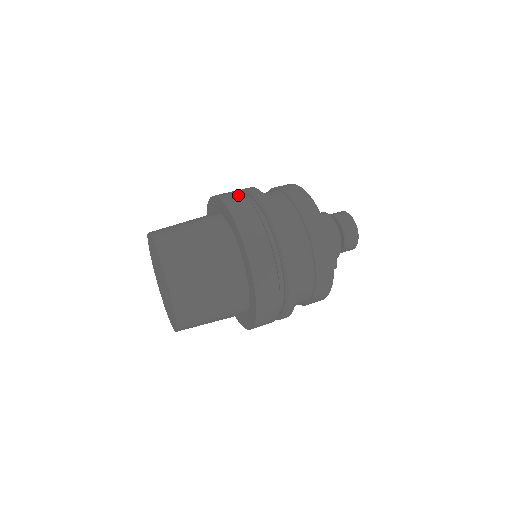
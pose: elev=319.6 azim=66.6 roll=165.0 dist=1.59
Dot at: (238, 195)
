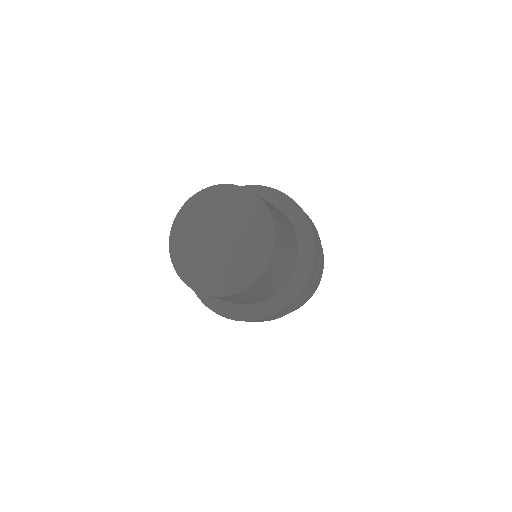
Dot at: occluded
